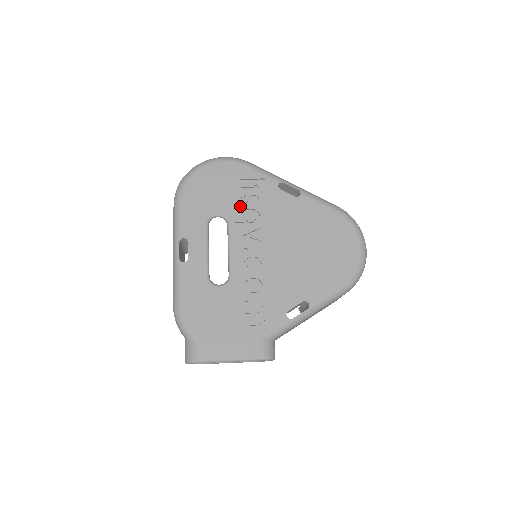
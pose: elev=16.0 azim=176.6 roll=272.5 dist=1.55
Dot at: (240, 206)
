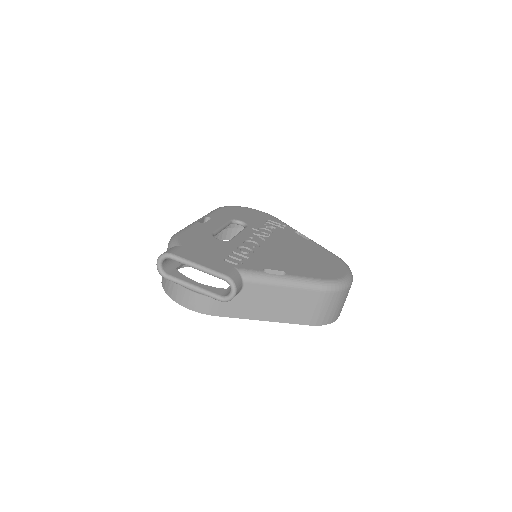
Dot at: (261, 225)
